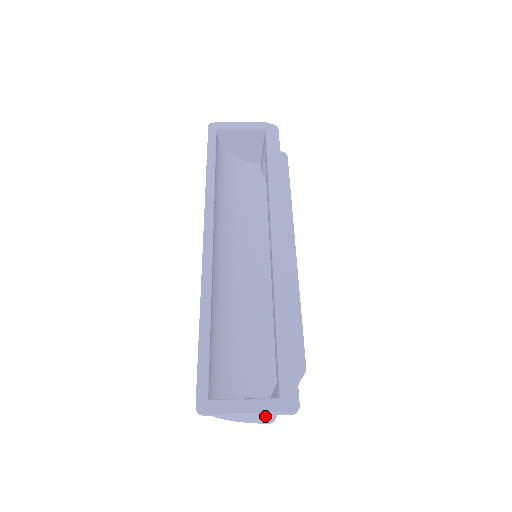
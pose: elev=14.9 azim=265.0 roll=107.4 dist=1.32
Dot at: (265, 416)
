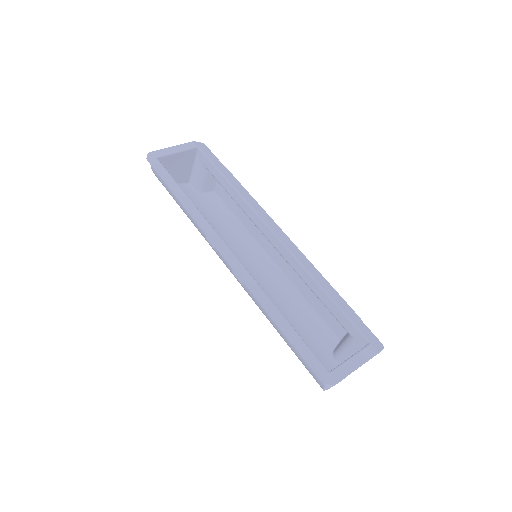
Dot at: occluded
